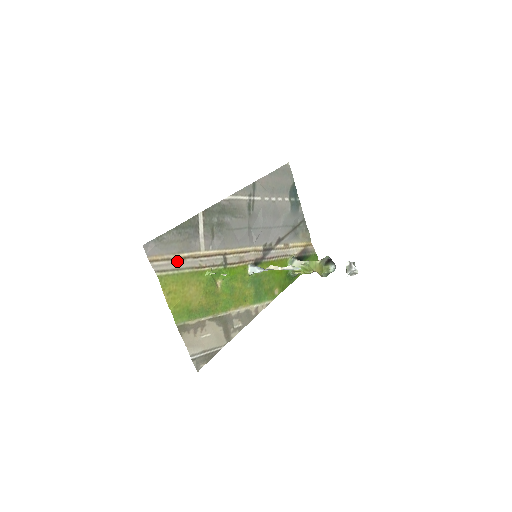
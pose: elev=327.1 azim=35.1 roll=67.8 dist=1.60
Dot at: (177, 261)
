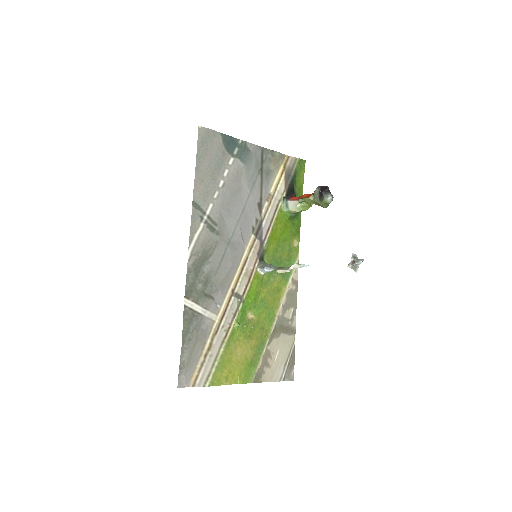
Dot at: (208, 355)
